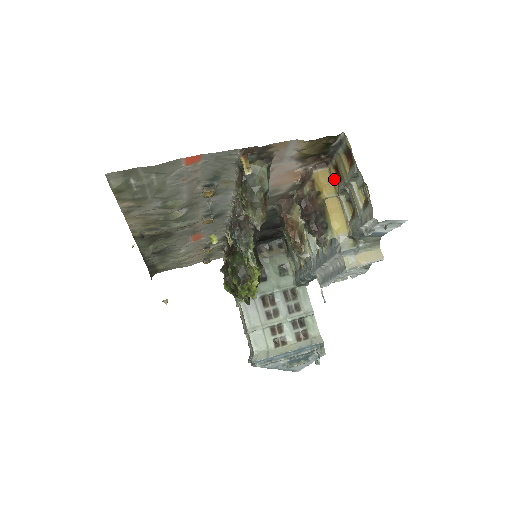
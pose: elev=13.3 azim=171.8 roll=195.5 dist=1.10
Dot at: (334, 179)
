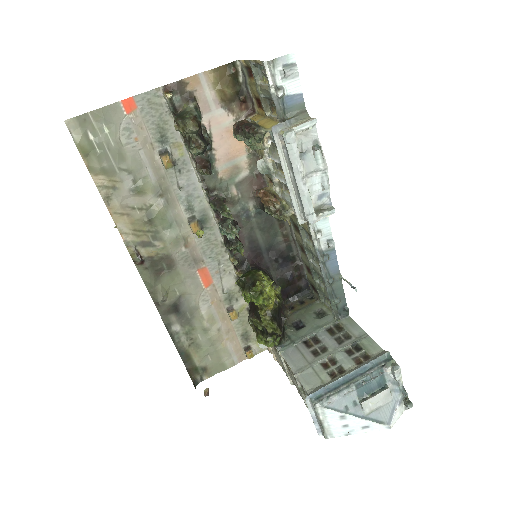
Dot at: (261, 113)
